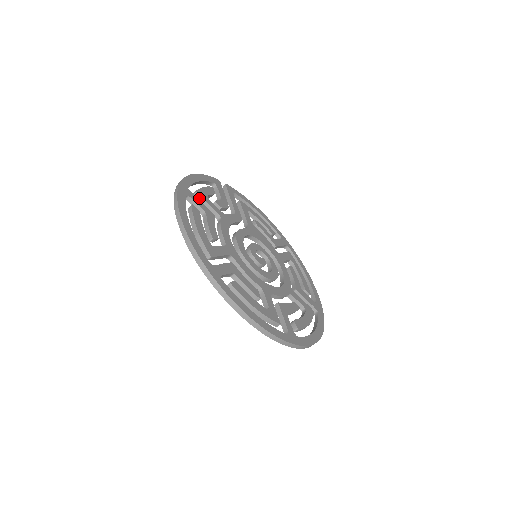
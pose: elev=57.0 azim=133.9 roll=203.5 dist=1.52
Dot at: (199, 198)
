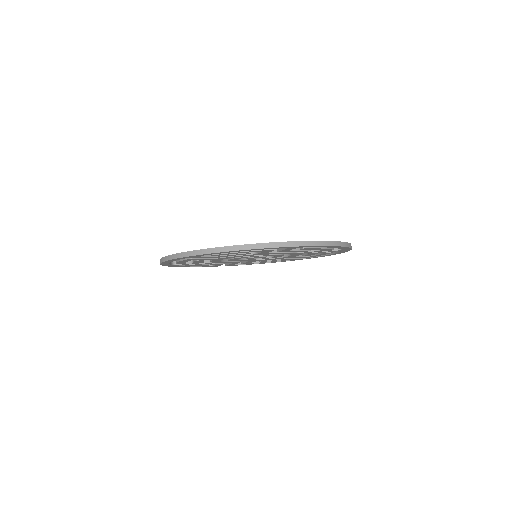
Dot at: occluded
